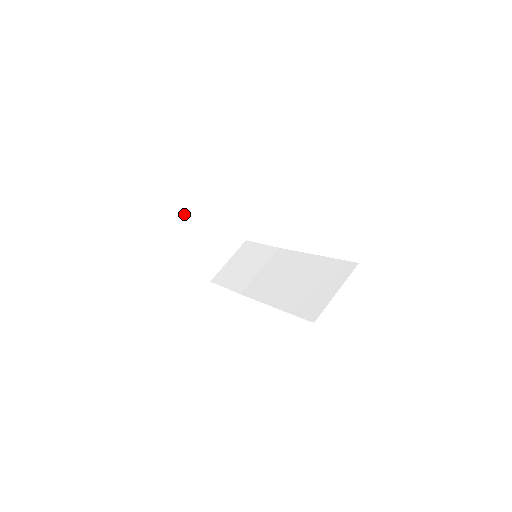
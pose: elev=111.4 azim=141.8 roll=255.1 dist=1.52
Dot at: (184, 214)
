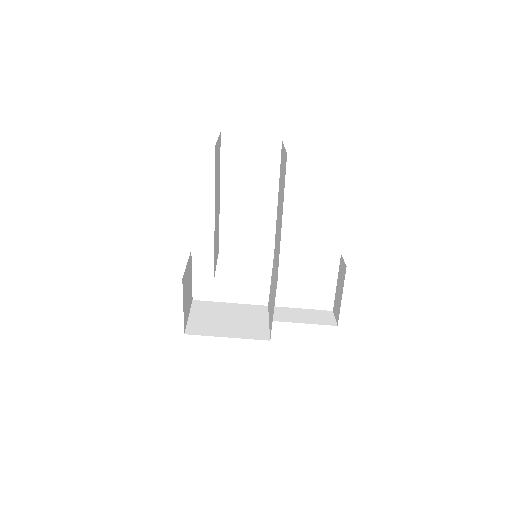
Dot at: (193, 318)
